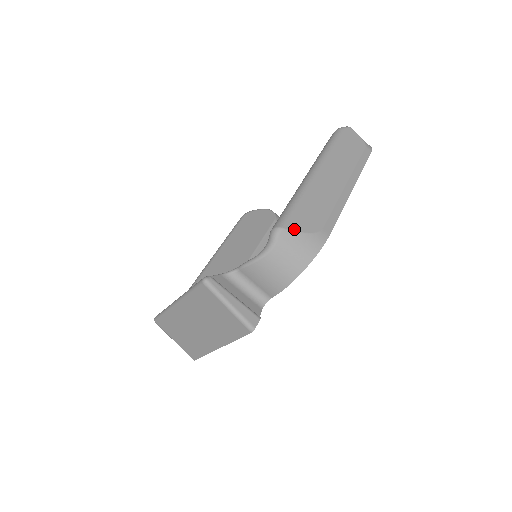
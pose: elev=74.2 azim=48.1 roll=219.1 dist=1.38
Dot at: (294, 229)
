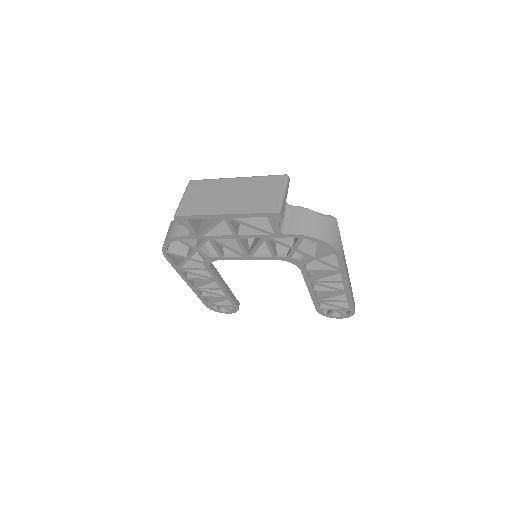
Dot at: occluded
